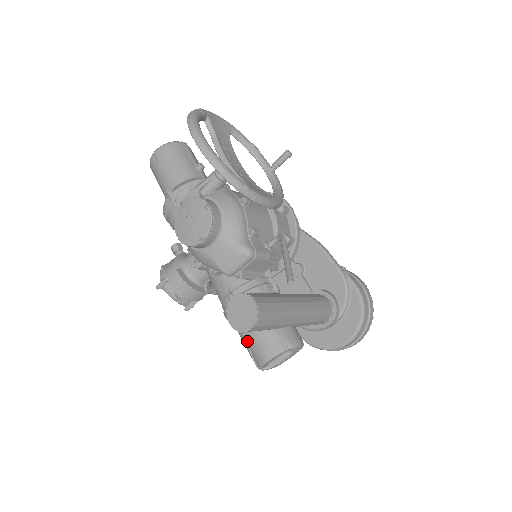
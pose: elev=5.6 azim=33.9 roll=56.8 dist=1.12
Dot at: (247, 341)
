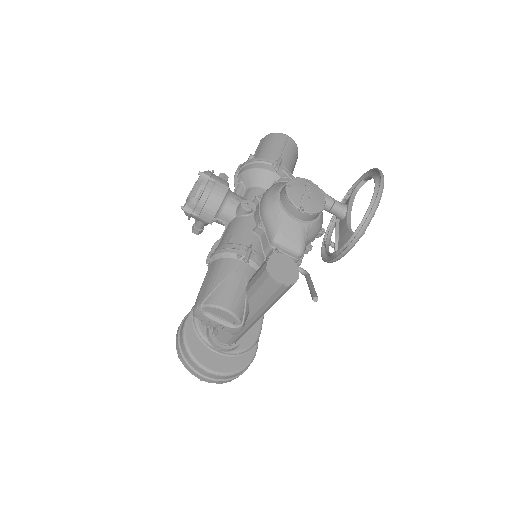
Dot at: (223, 282)
